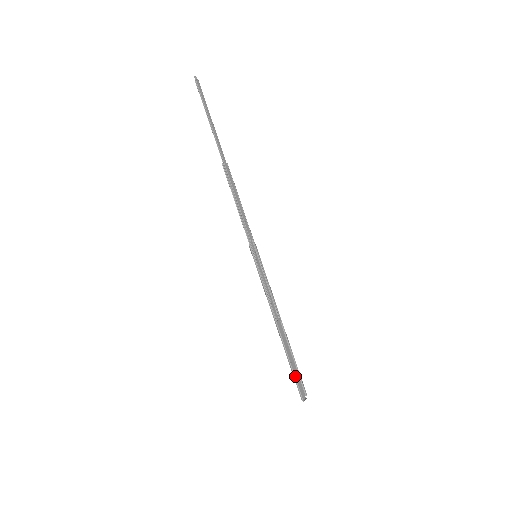
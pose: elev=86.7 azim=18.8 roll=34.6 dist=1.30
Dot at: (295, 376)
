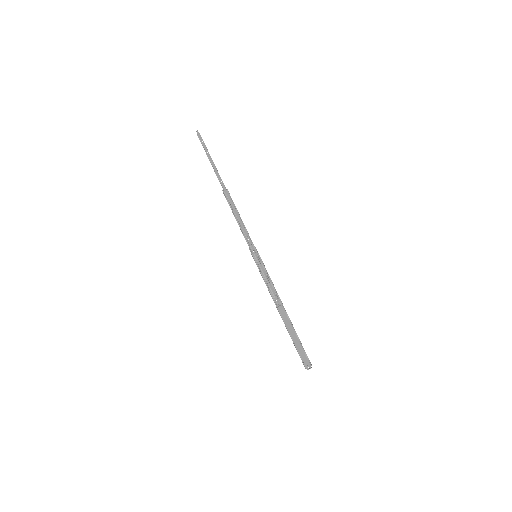
Dot at: (298, 349)
